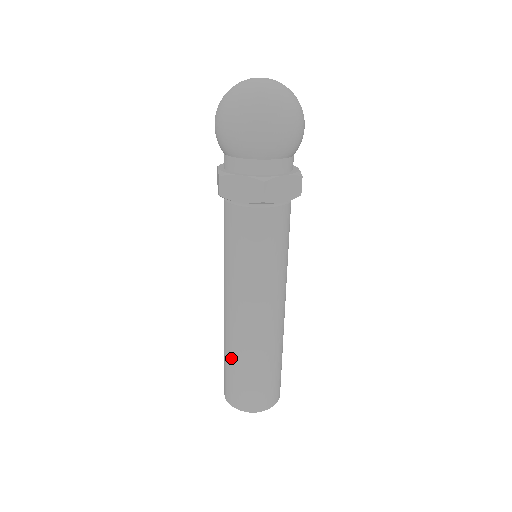
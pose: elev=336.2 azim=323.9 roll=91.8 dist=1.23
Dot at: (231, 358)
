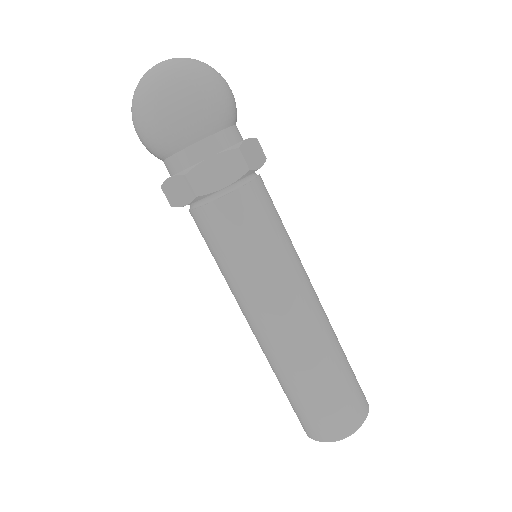
Dot at: (305, 382)
